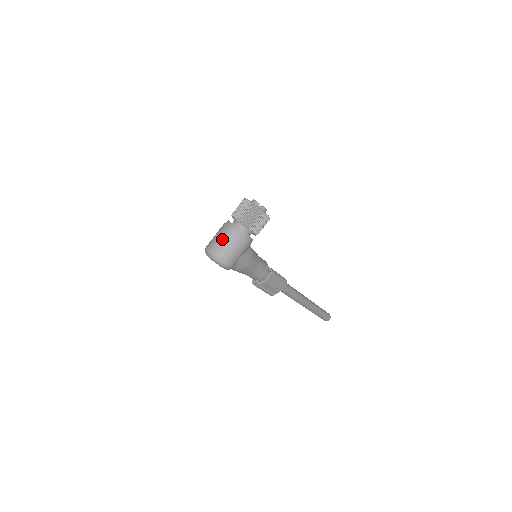
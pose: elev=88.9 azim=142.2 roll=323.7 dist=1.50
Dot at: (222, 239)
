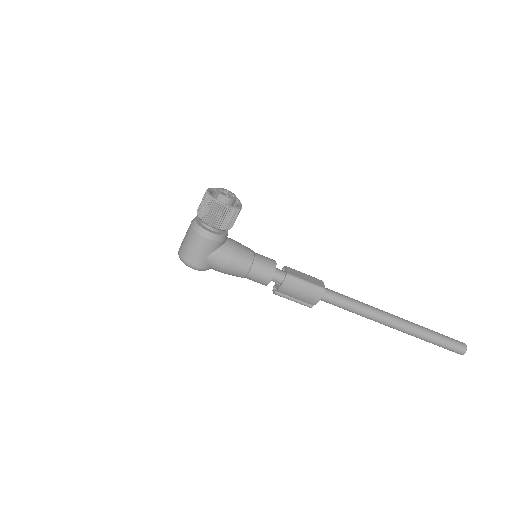
Dot at: (185, 236)
